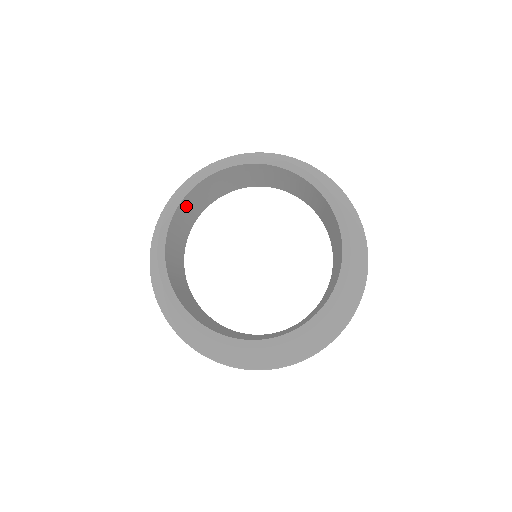
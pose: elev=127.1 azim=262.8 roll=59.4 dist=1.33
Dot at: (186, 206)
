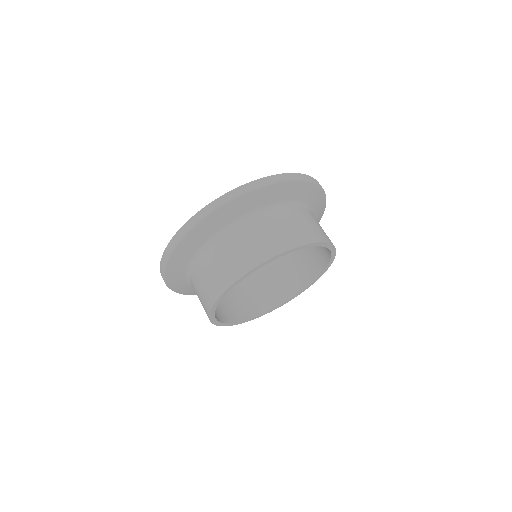
Dot at: occluded
